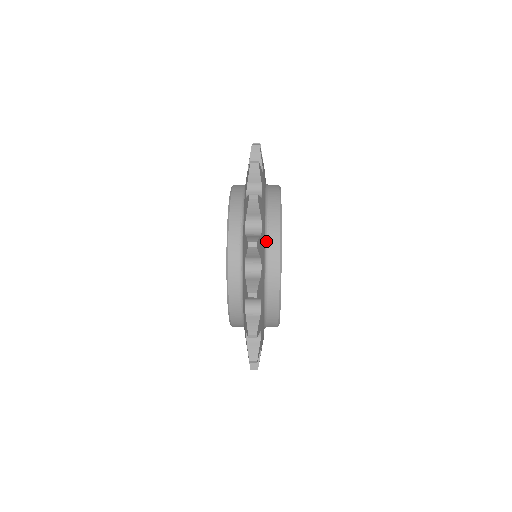
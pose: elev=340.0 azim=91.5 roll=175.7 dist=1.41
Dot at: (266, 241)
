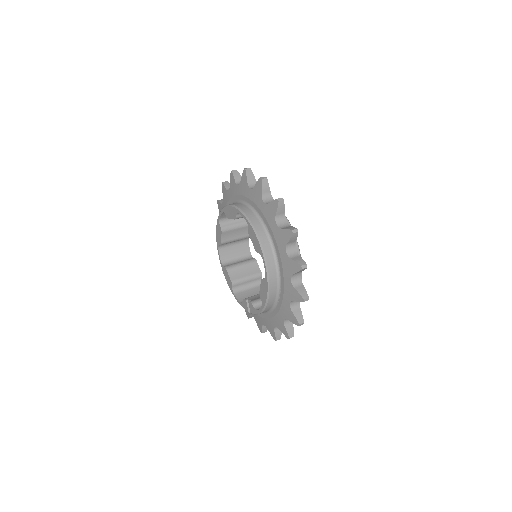
Dot at: occluded
